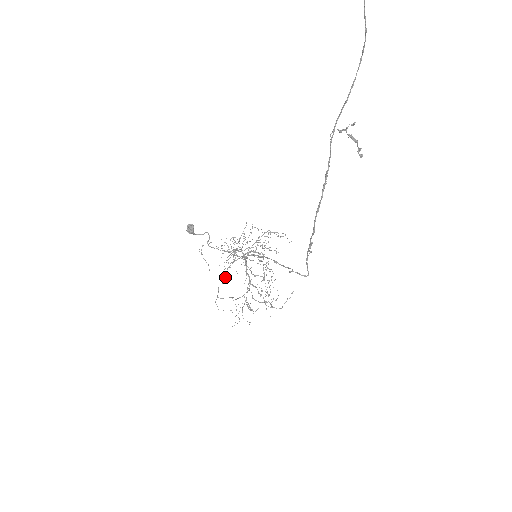
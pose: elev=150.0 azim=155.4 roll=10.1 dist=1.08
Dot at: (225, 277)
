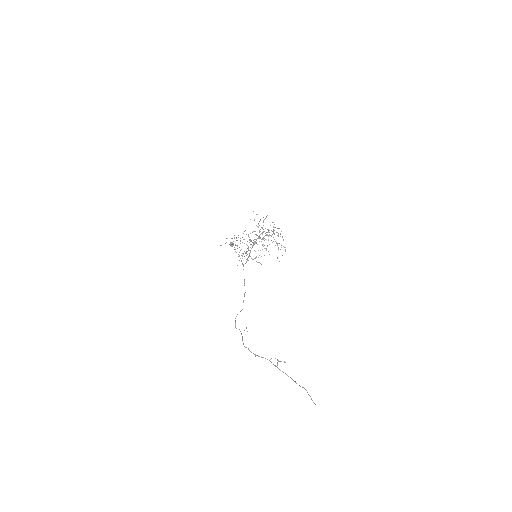
Dot at: occluded
